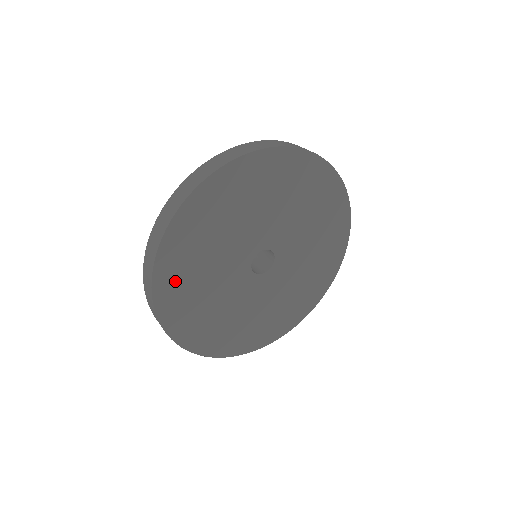
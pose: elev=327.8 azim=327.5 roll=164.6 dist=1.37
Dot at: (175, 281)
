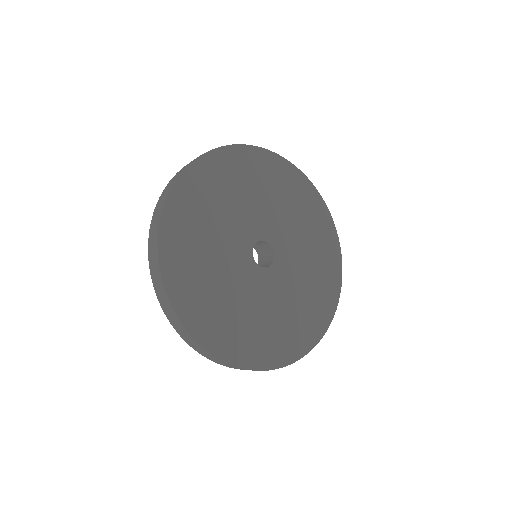
Dot at: (204, 315)
